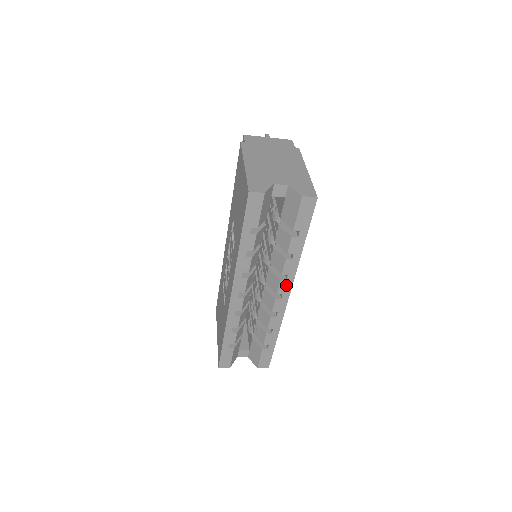
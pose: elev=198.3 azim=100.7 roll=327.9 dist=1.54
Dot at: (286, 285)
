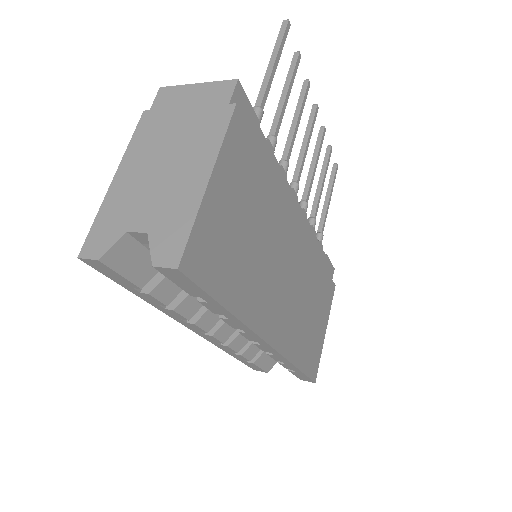
Dot at: (252, 336)
